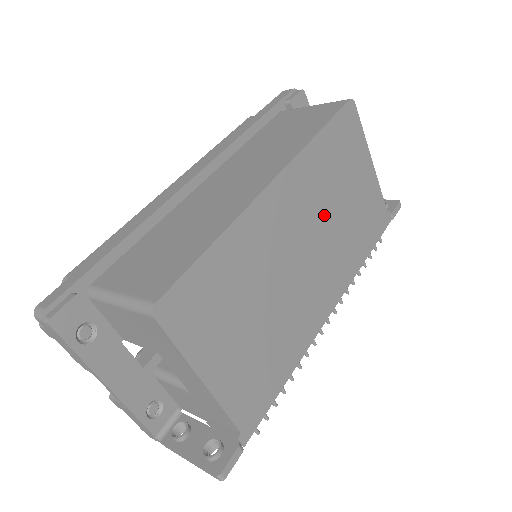
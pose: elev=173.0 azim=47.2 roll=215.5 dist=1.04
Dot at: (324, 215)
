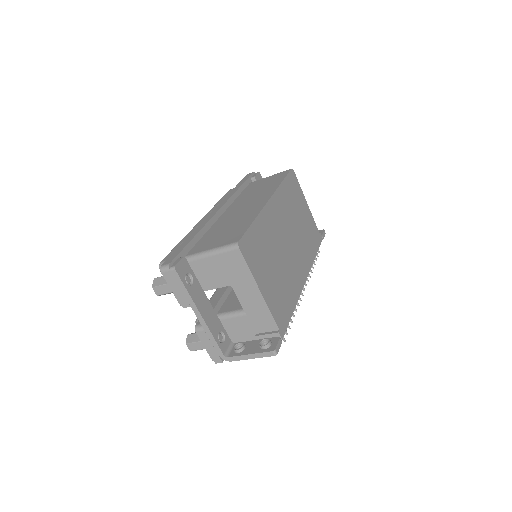
Dot at: (292, 224)
